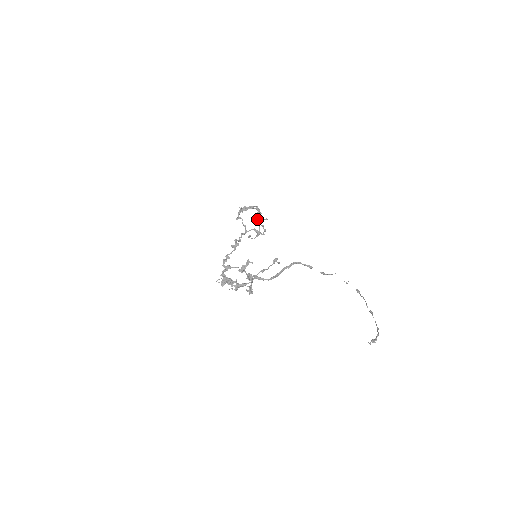
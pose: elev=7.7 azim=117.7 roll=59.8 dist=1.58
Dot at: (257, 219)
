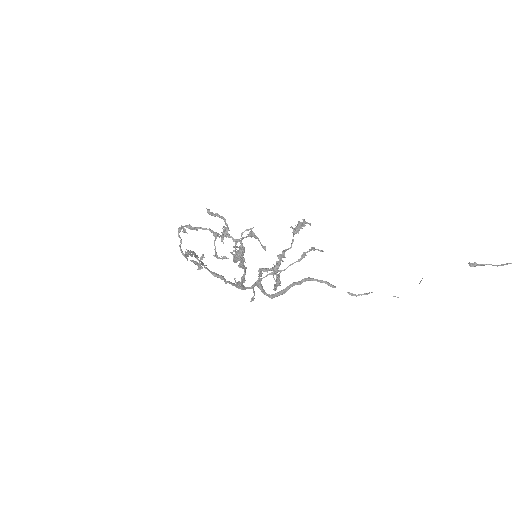
Dot at: (221, 235)
